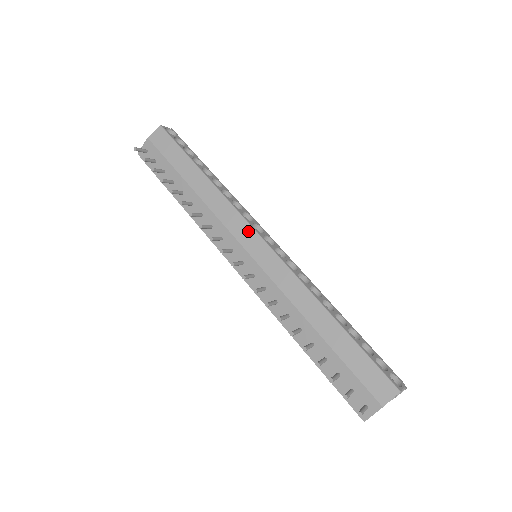
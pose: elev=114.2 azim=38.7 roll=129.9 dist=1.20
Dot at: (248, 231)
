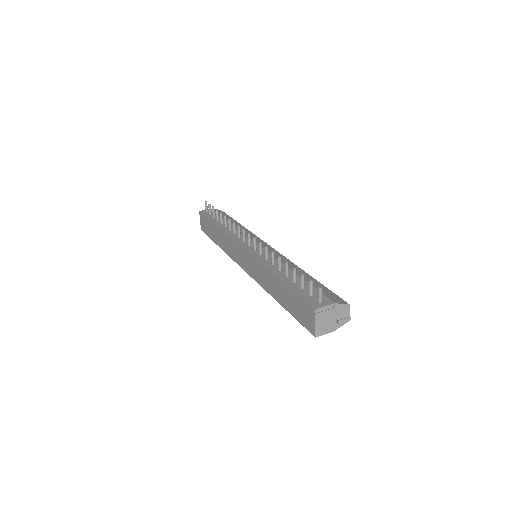
Dot at: (261, 241)
